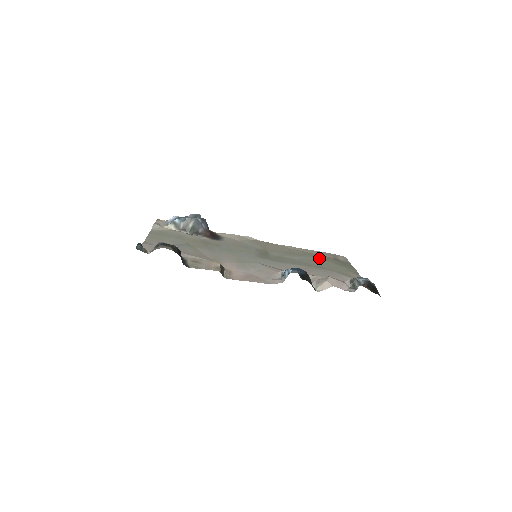
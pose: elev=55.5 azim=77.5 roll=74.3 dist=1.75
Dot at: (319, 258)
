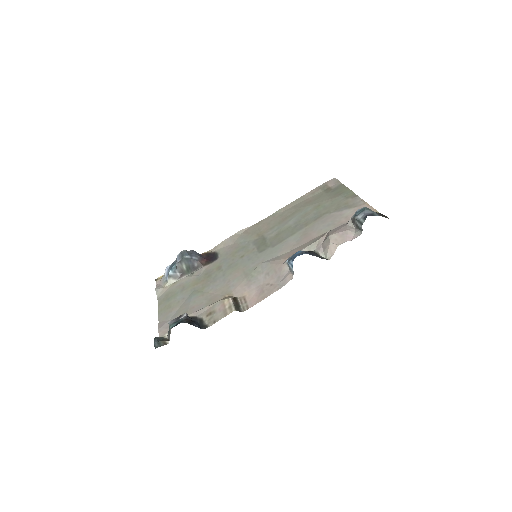
Dot at: (311, 204)
